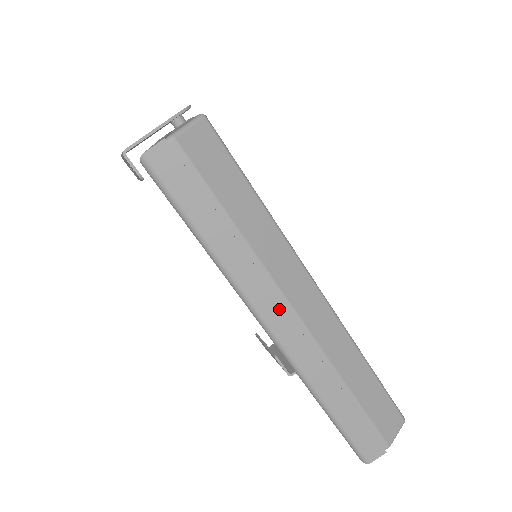
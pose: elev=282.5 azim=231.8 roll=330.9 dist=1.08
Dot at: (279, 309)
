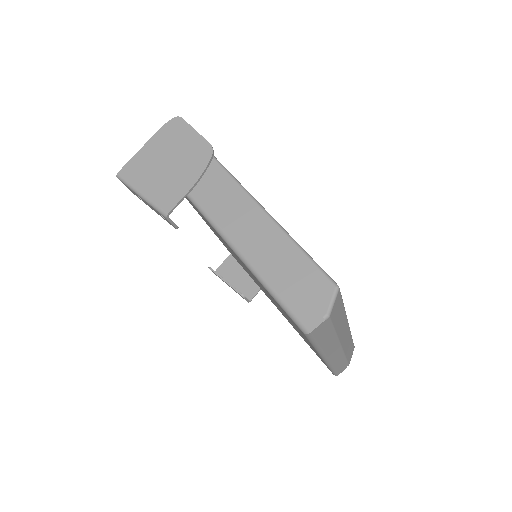
Dot at: (336, 350)
